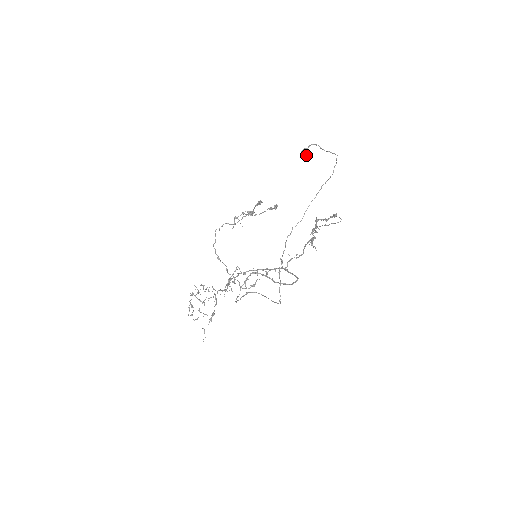
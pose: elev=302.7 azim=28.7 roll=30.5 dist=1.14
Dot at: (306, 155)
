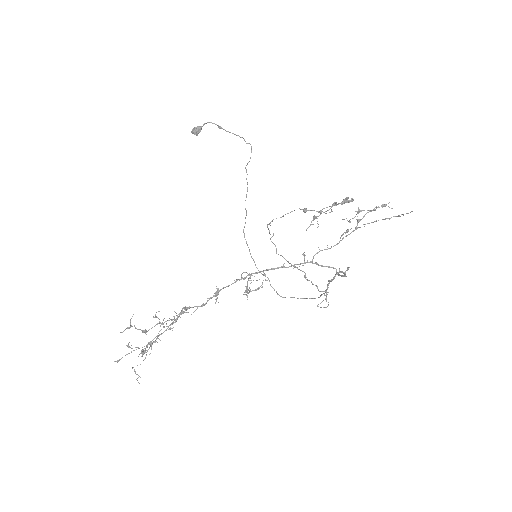
Dot at: (197, 134)
